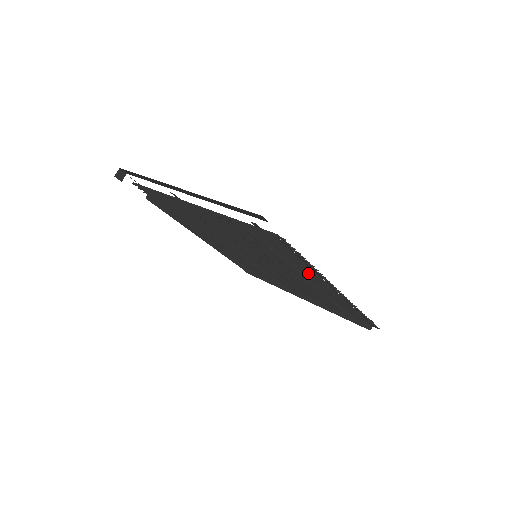
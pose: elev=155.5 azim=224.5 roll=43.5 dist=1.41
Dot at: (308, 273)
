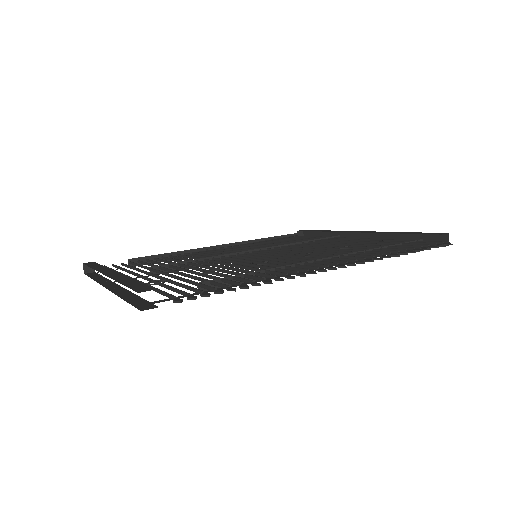
Dot at: occluded
